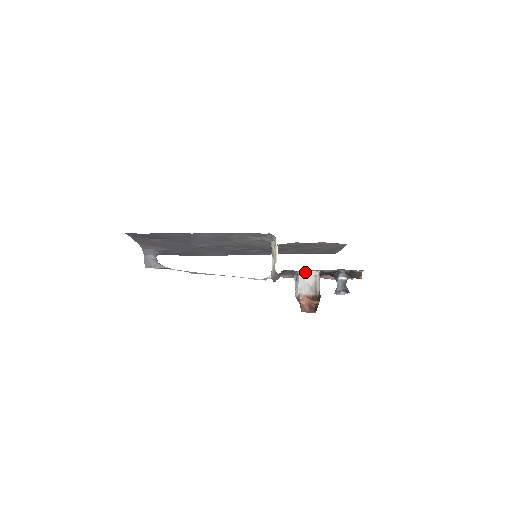
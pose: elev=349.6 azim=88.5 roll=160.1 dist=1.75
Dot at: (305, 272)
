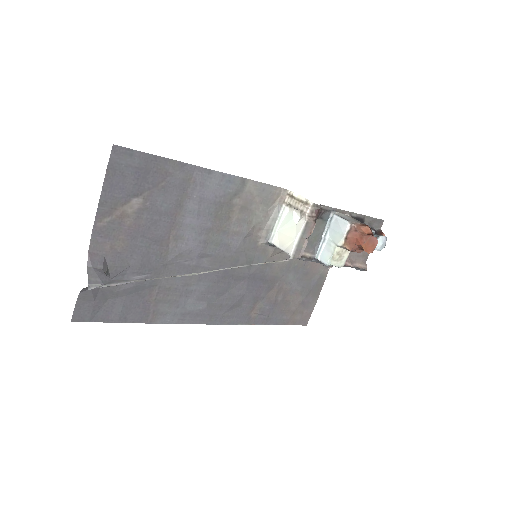
Dot at: (339, 213)
